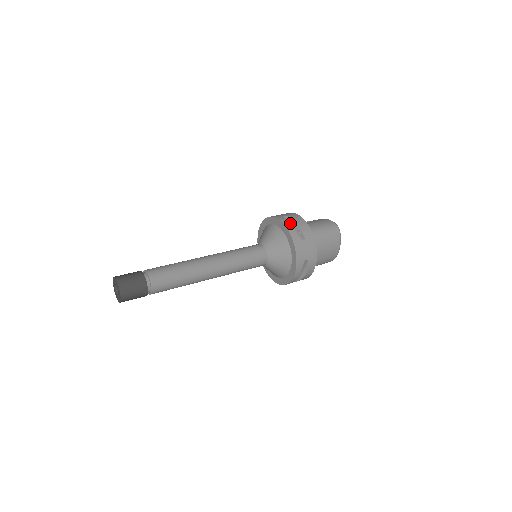
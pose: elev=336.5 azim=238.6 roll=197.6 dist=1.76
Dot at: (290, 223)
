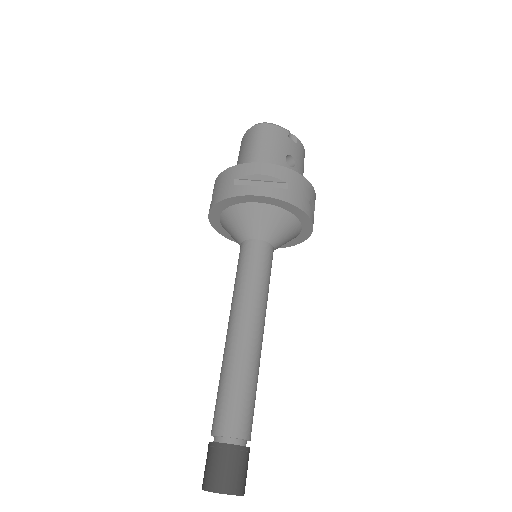
Dot at: occluded
